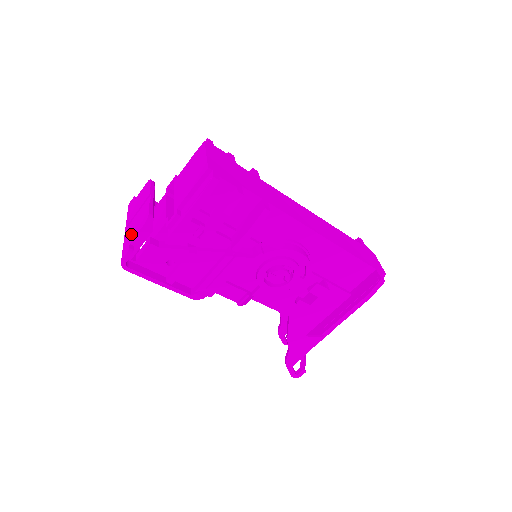
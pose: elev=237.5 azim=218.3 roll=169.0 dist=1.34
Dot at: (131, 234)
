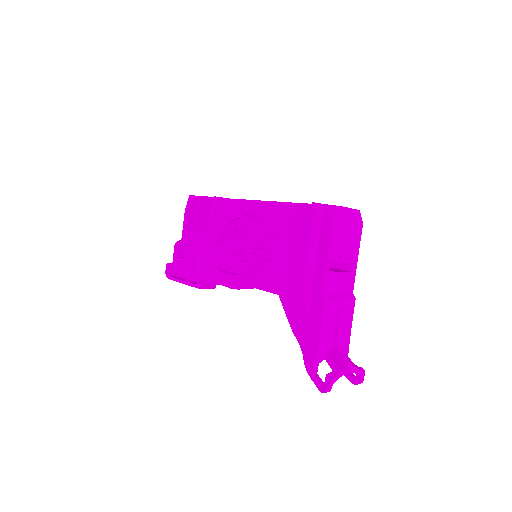
Dot at: occluded
